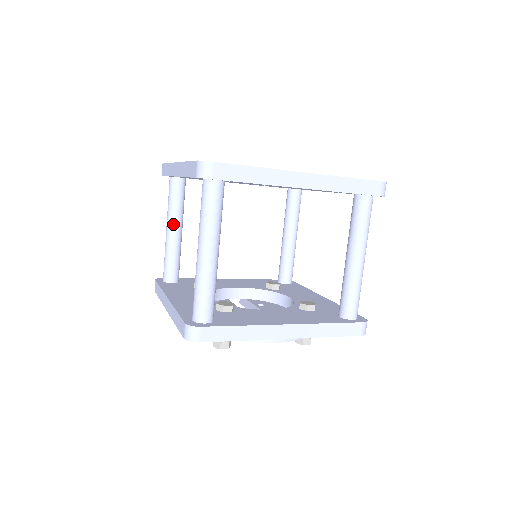
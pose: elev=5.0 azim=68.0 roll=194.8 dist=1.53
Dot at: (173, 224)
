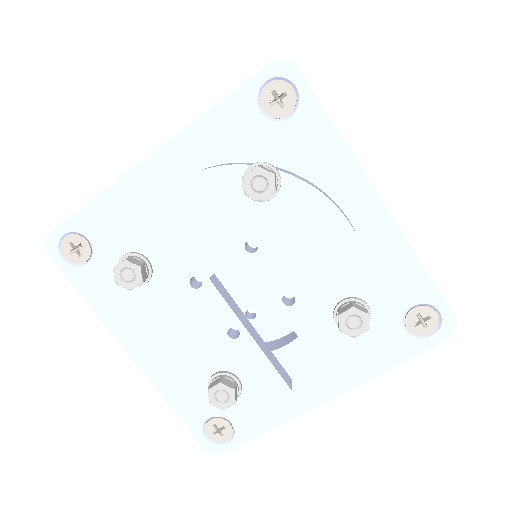
Dot at: occluded
